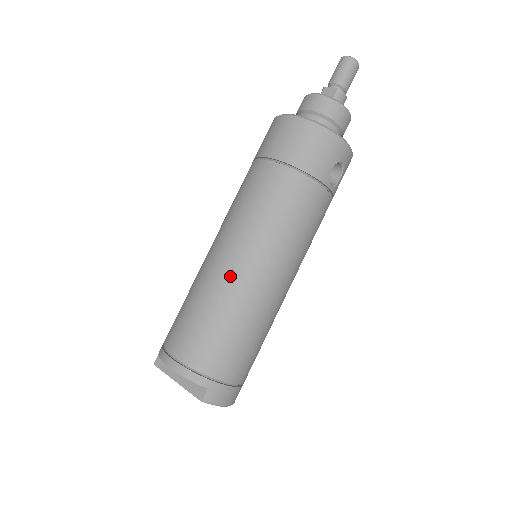
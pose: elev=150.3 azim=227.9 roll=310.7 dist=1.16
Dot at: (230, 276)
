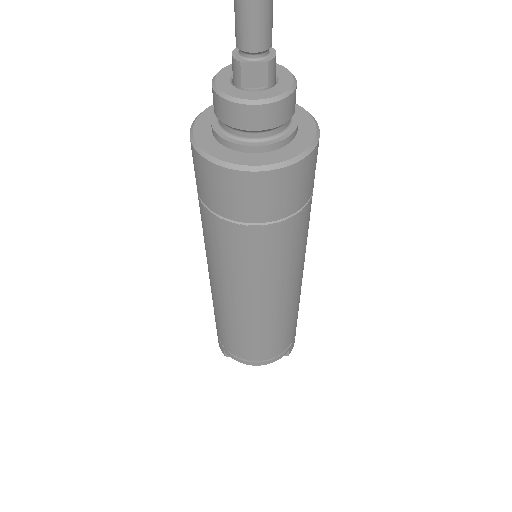
Dot at: (272, 312)
